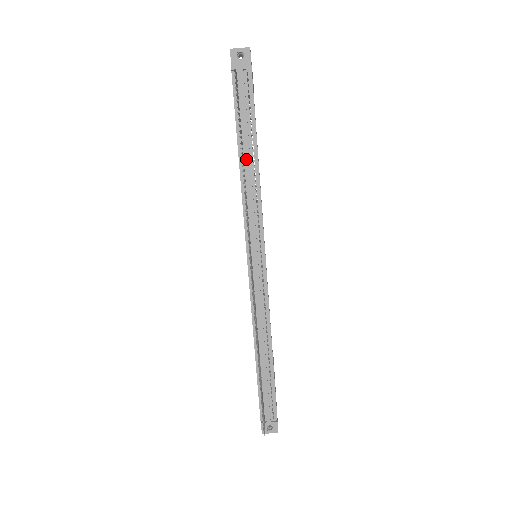
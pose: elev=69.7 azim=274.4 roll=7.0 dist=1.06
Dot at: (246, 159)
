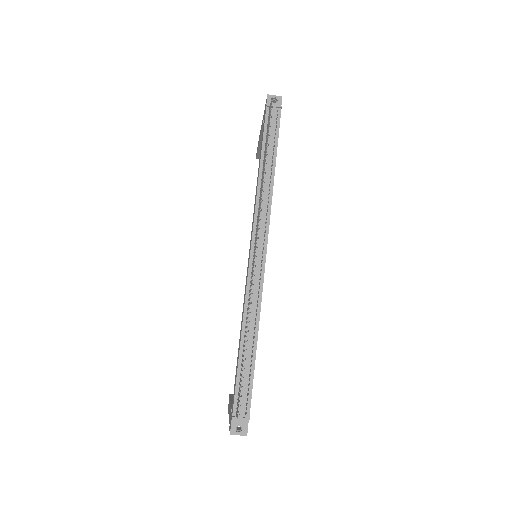
Dot at: (265, 169)
